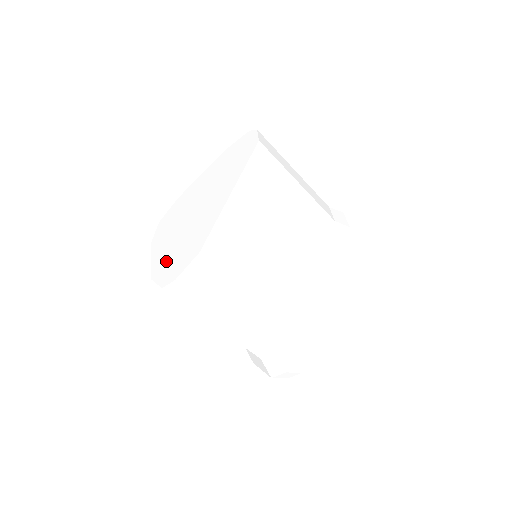
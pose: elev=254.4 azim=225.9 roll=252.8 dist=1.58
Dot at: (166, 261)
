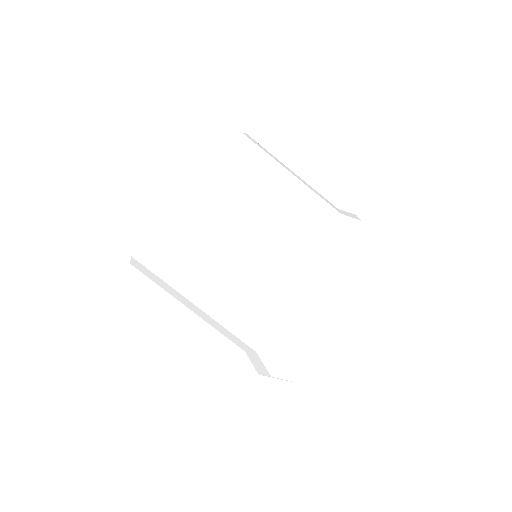
Dot at: occluded
